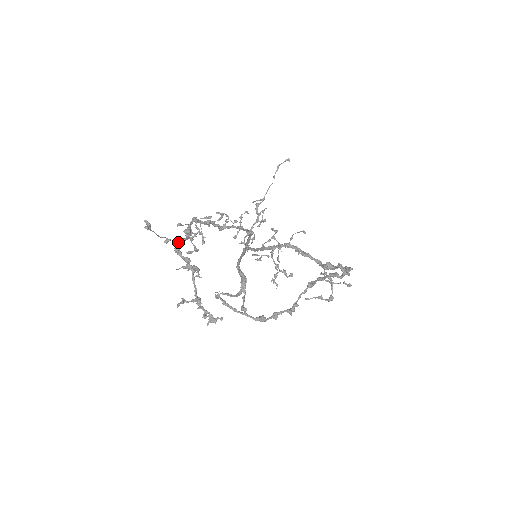
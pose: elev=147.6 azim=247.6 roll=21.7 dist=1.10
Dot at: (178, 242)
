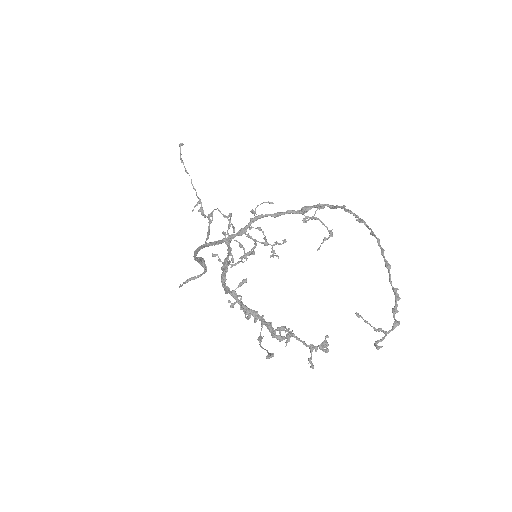
Dot at: (274, 333)
